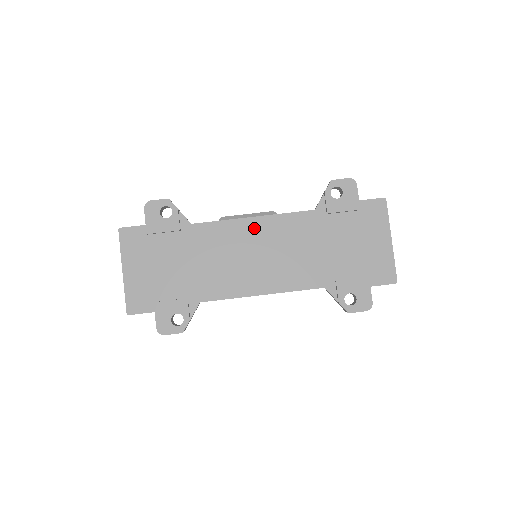
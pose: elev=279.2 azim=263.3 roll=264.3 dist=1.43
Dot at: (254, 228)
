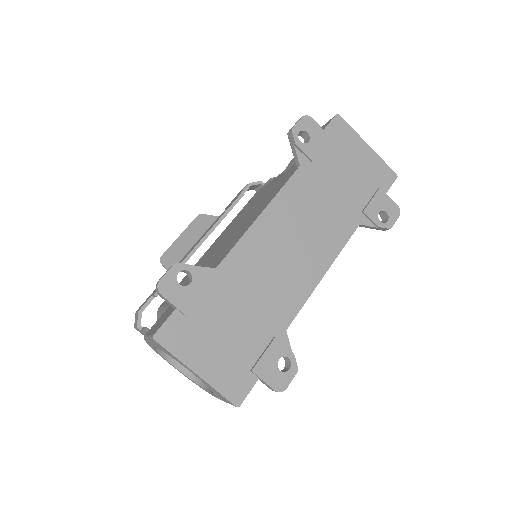
Dot at: (270, 223)
